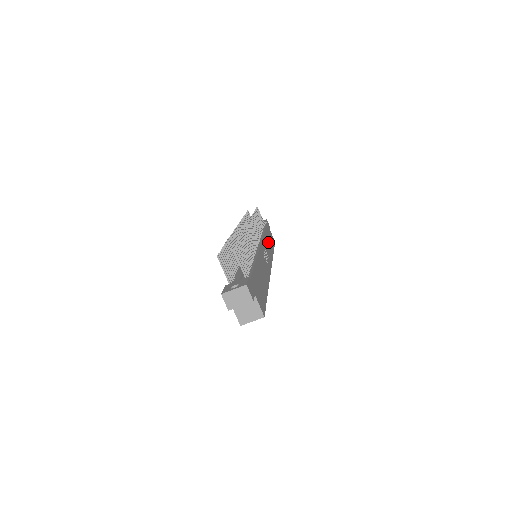
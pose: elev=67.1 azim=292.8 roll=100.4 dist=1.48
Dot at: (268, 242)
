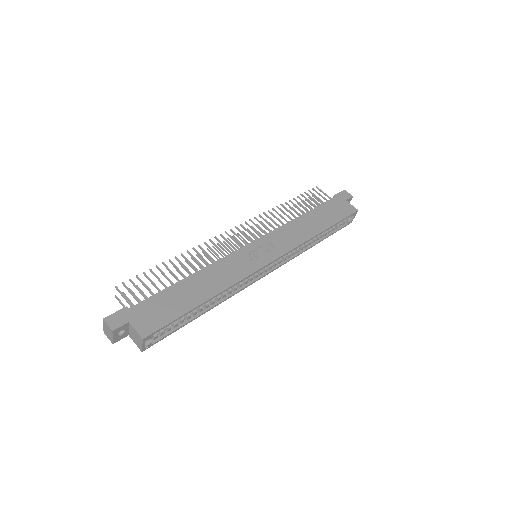
Dot at: (306, 225)
